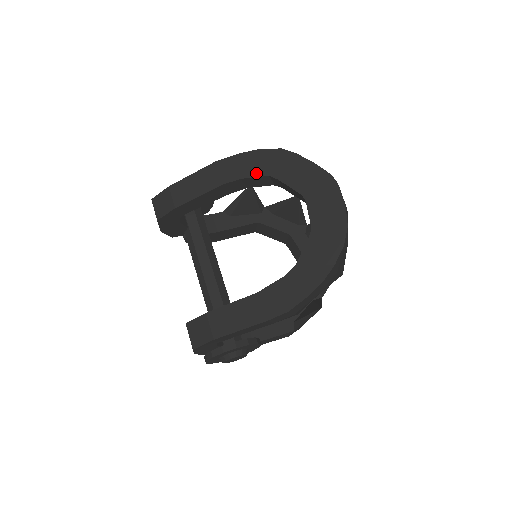
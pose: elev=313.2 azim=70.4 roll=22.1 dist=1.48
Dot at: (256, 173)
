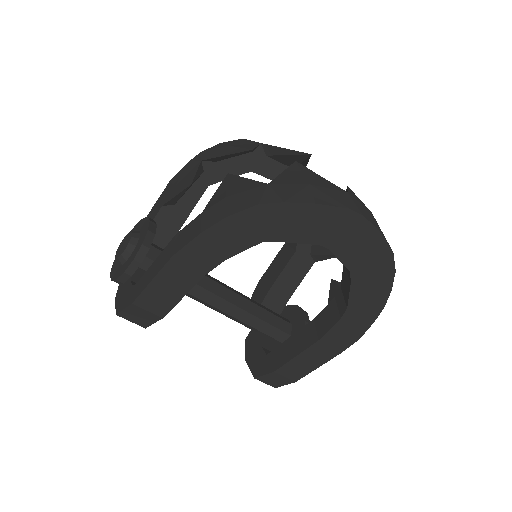
Dot at: (242, 247)
